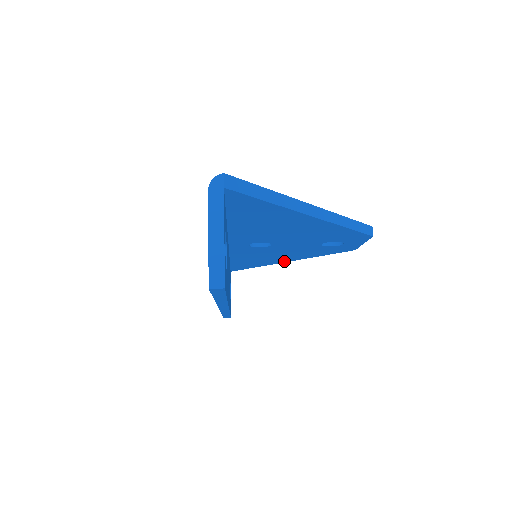
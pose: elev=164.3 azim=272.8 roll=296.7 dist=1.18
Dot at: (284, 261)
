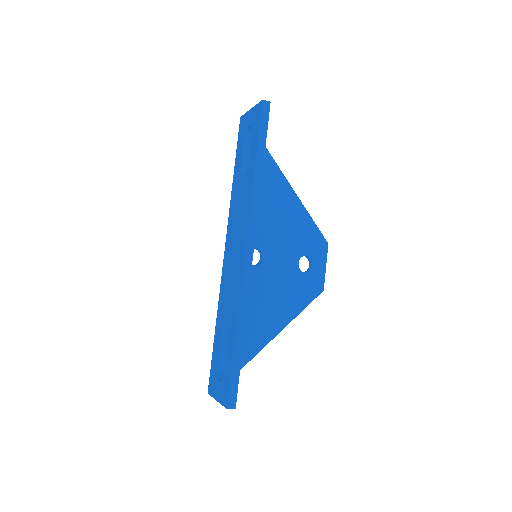
Dot at: (271, 335)
